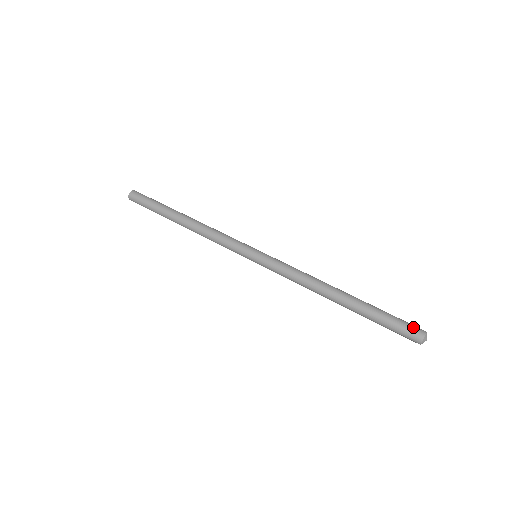
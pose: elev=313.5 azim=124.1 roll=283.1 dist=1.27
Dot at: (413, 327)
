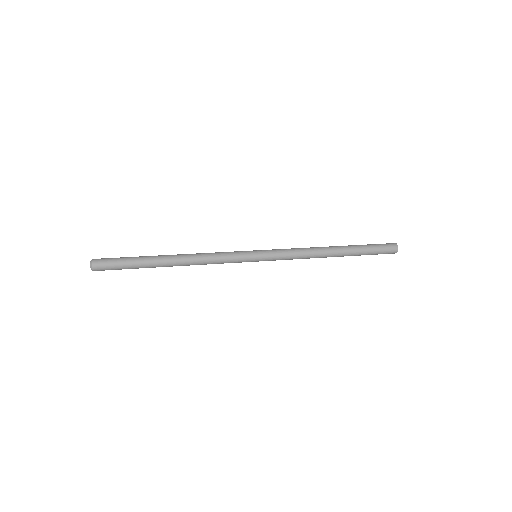
Dot at: (389, 245)
